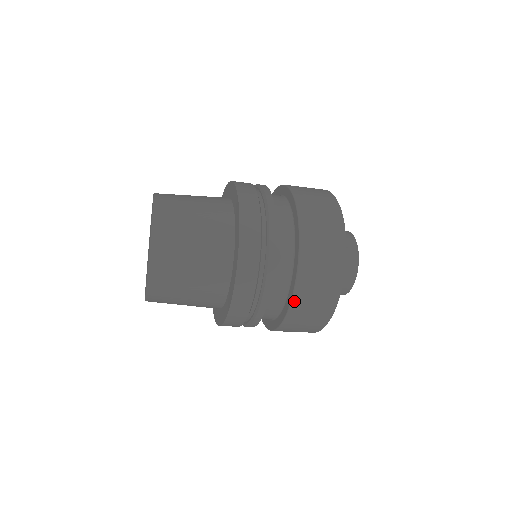
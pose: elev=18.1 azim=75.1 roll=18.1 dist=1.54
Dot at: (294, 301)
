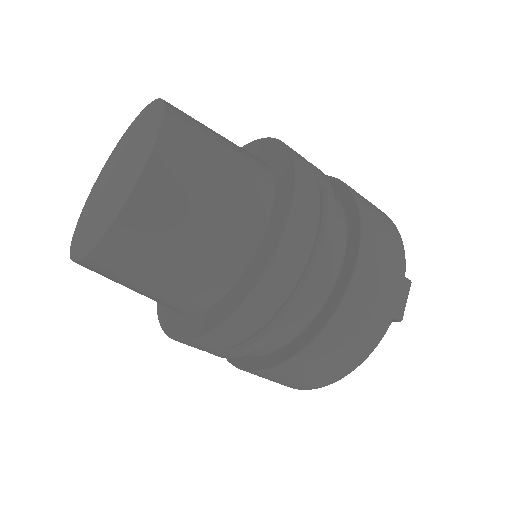
Dot at: (328, 328)
